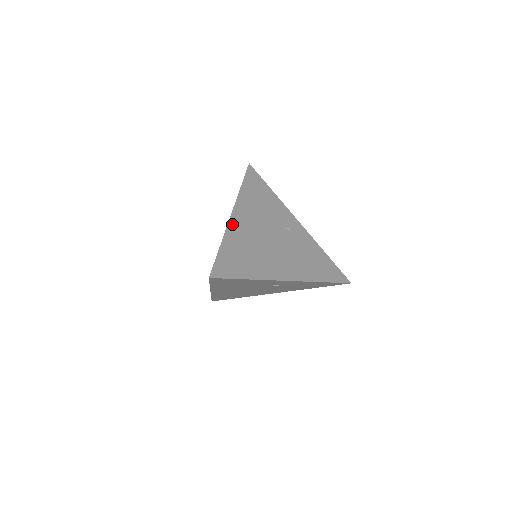
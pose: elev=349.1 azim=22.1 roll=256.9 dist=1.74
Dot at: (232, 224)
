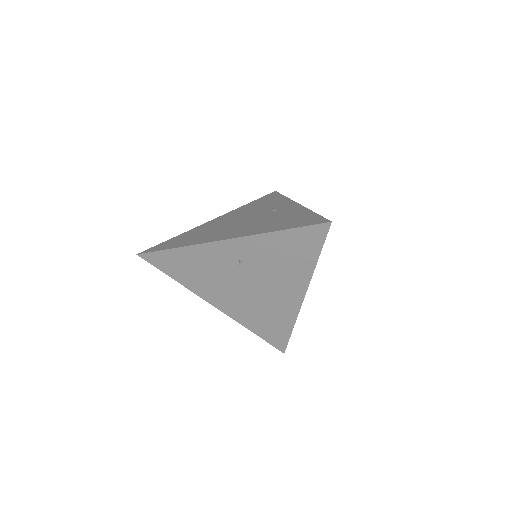
Dot at: (205, 224)
